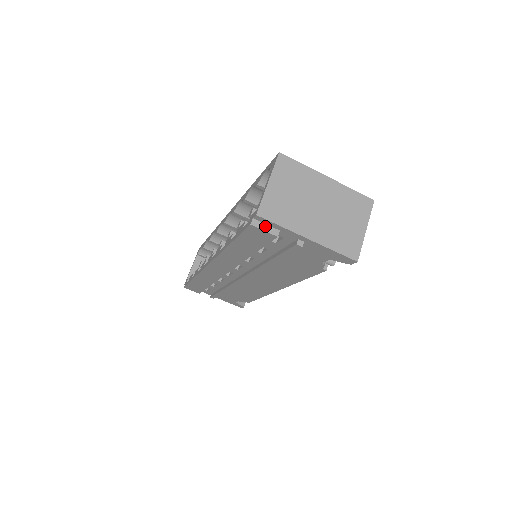
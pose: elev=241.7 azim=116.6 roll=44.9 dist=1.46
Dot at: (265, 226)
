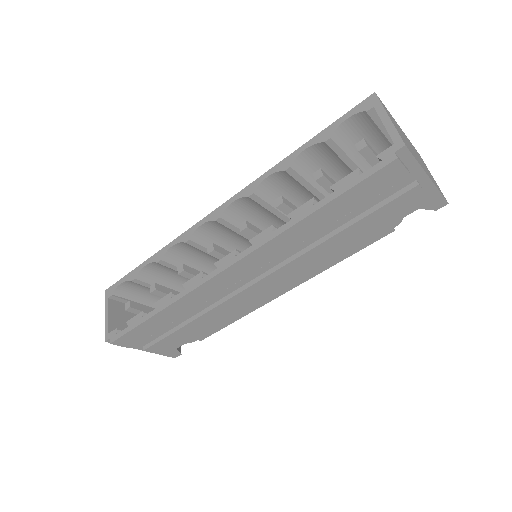
Dot at: (402, 162)
